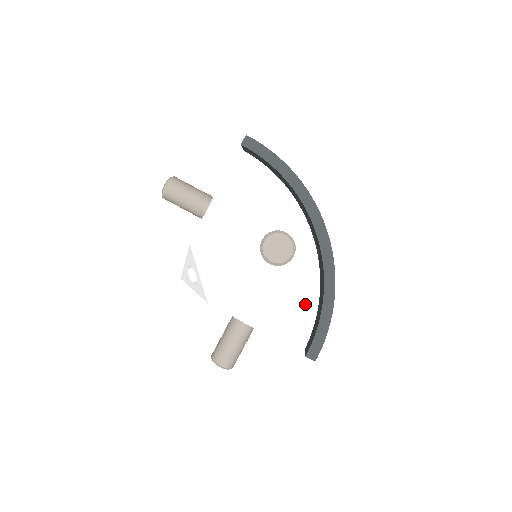
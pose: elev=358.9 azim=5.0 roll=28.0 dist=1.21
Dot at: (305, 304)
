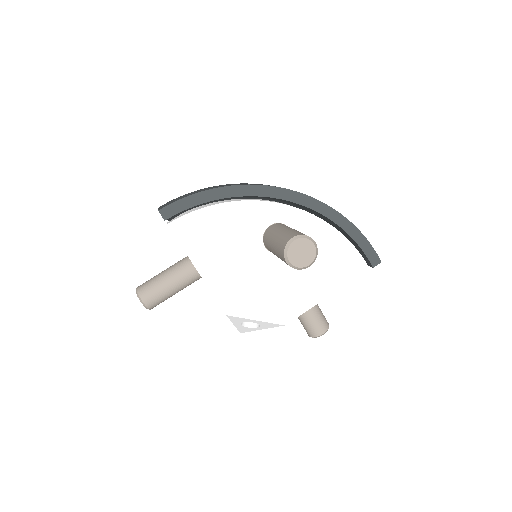
Dot at: (334, 244)
